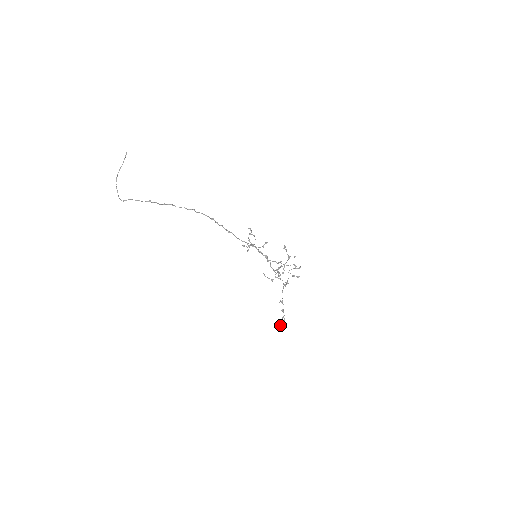
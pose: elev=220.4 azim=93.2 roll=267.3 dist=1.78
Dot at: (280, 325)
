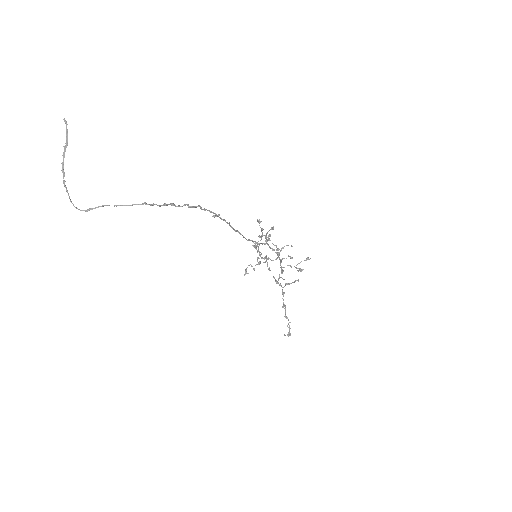
Dot at: (285, 335)
